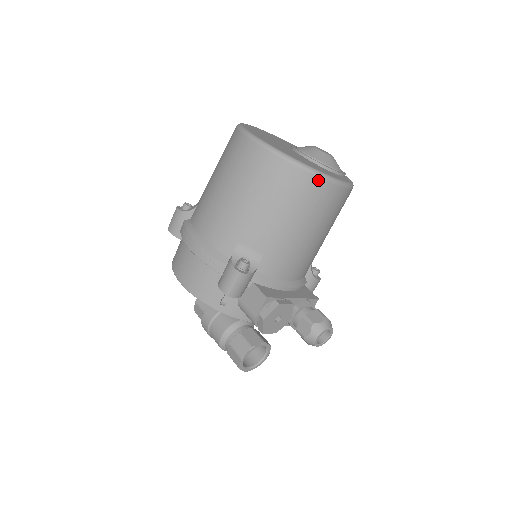
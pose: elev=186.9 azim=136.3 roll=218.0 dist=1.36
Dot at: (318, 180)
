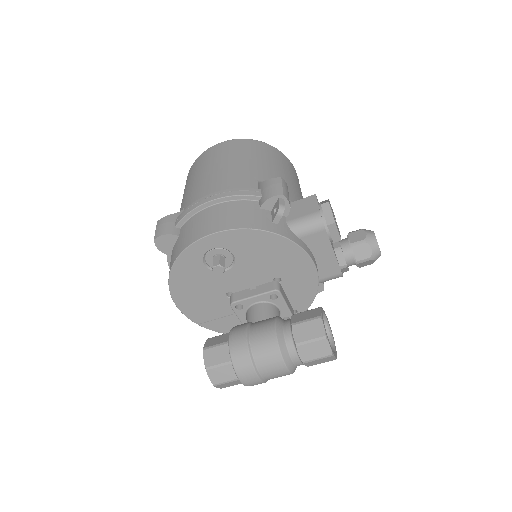
Dot at: (284, 156)
